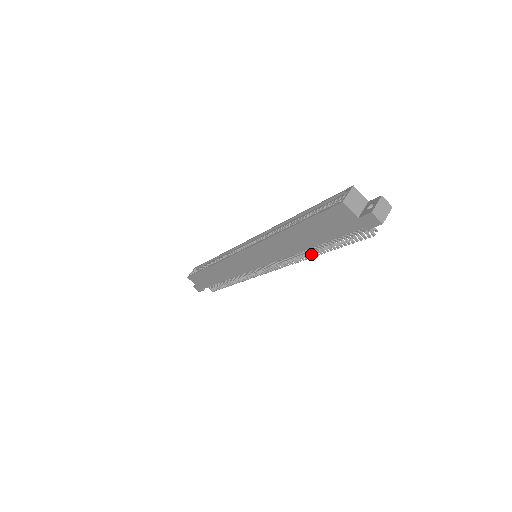
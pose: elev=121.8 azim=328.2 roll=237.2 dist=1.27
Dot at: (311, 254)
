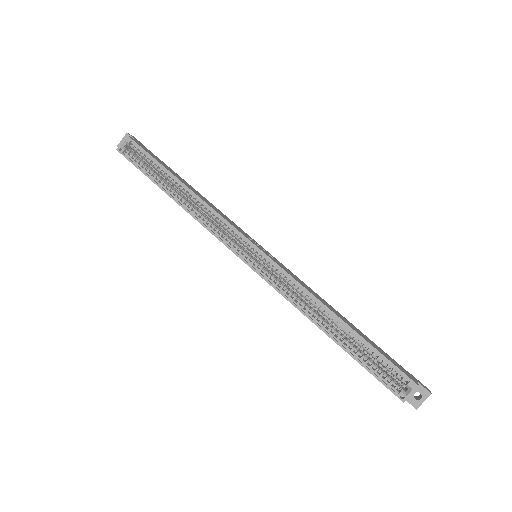
Dot at: occluded
